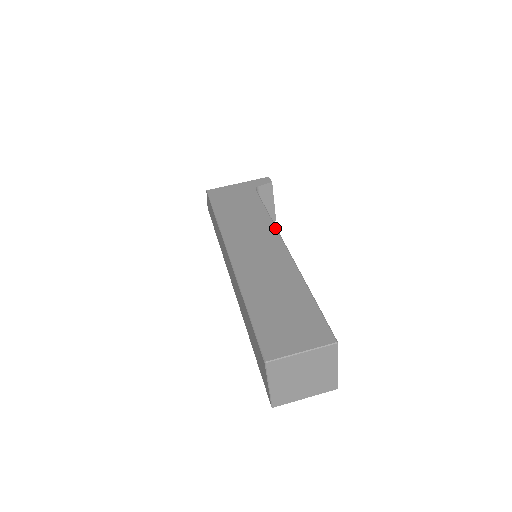
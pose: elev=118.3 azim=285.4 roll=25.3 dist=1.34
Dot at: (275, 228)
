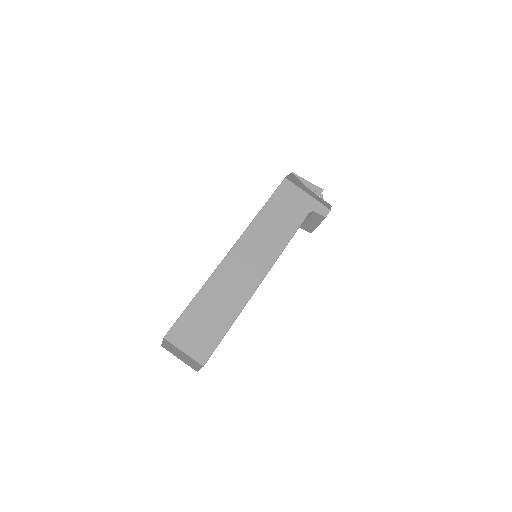
Dot at: (276, 259)
